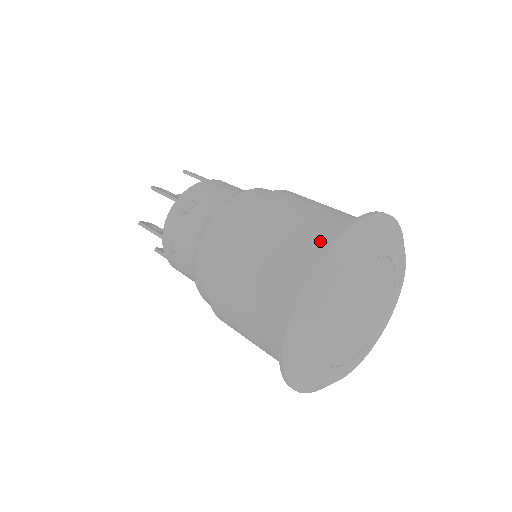
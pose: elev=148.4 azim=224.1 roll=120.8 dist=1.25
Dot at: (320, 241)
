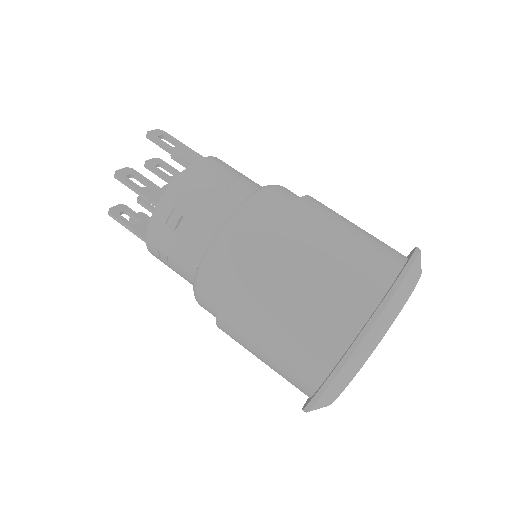
Dot at: (345, 319)
